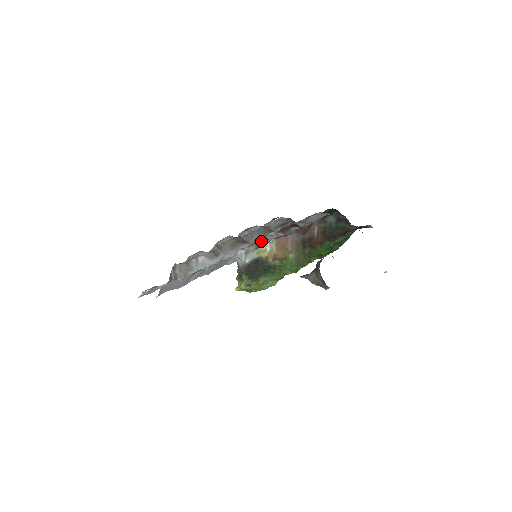
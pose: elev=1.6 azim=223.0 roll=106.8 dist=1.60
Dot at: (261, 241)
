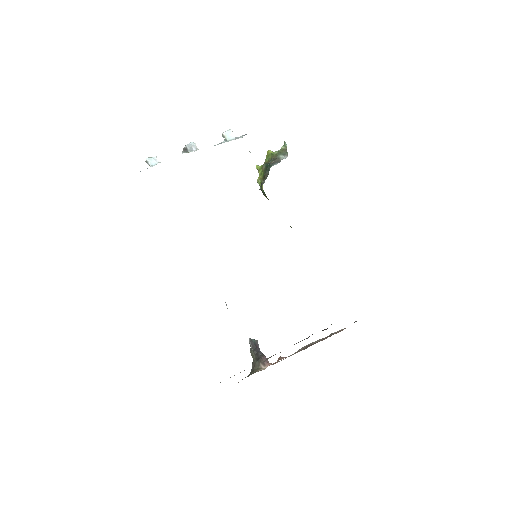
Dot at: occluded
